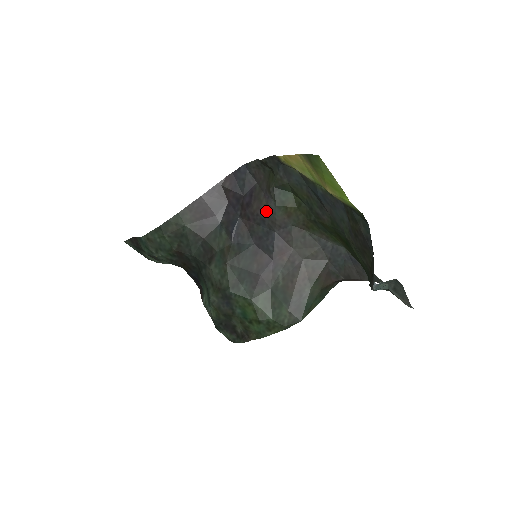
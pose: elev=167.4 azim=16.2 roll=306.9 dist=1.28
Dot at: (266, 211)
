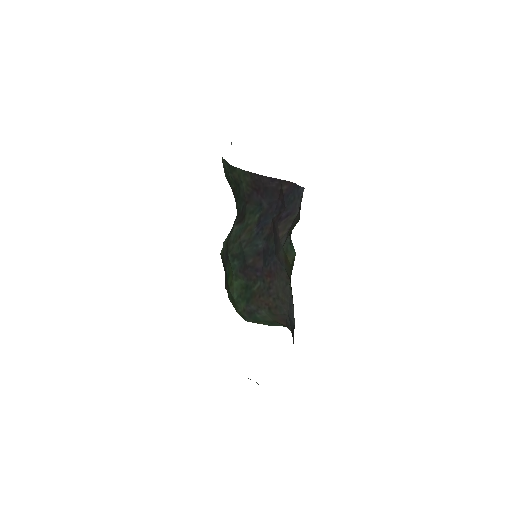
Dot at: (279, 240)
